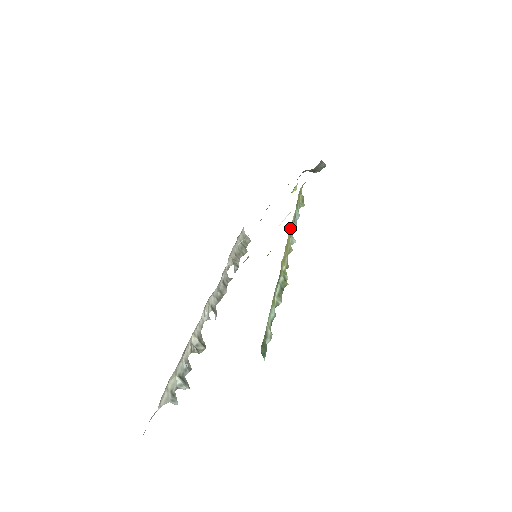
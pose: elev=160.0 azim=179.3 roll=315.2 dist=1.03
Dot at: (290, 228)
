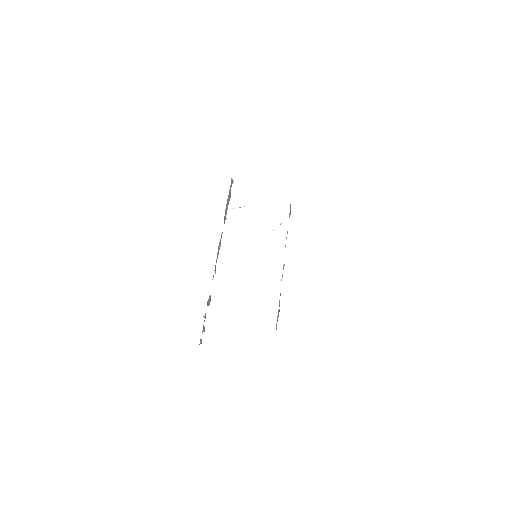
Dot at: occluded
